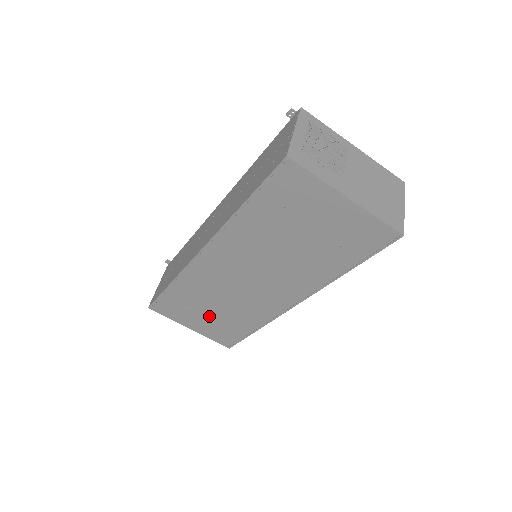
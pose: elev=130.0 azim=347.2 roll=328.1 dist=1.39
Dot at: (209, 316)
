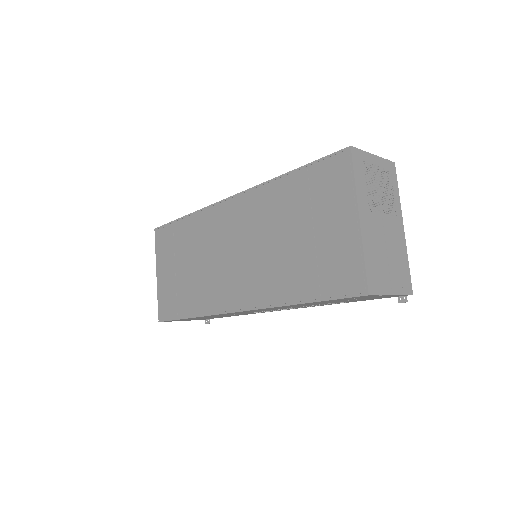
Dot at: (178, 271)
